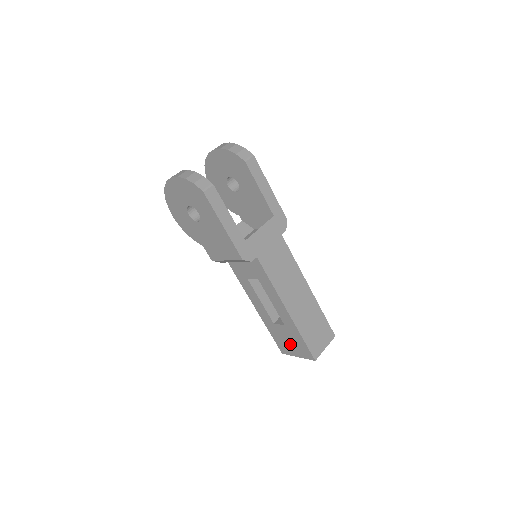
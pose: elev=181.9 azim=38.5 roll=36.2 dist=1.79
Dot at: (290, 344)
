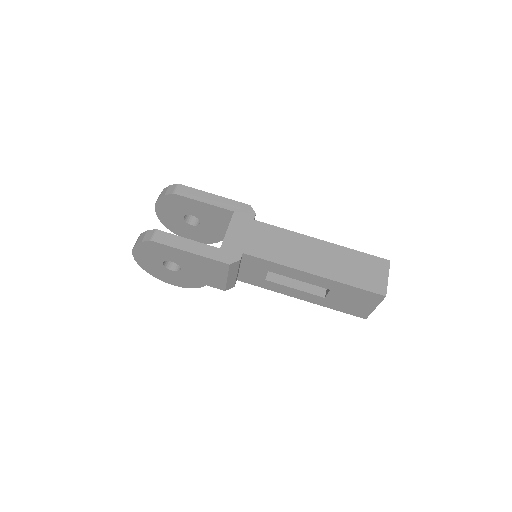
Dot at: (356, 303)
